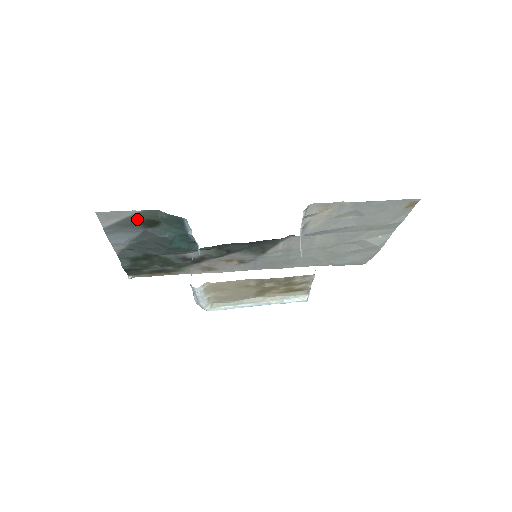
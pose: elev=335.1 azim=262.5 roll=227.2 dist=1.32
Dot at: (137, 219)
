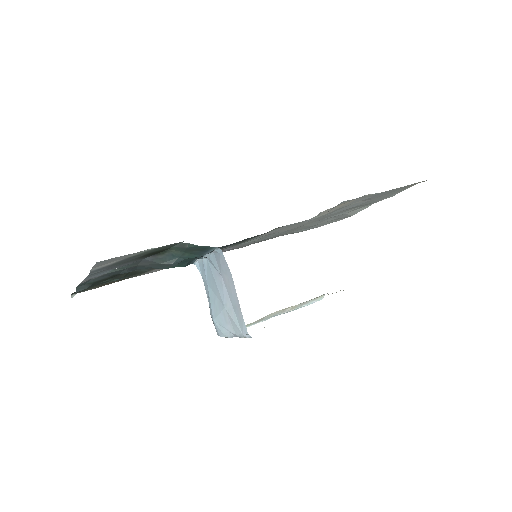
Dot at: (144, 254)
